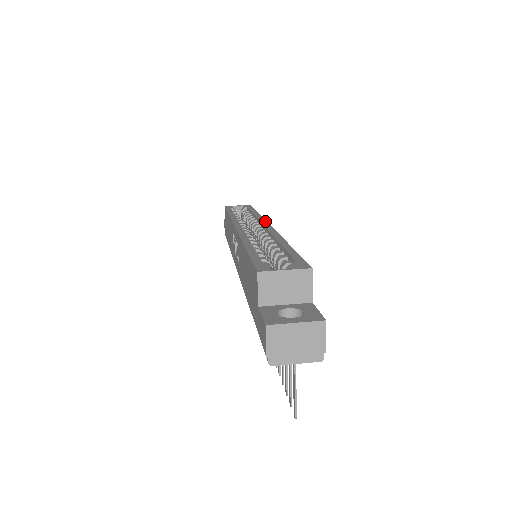
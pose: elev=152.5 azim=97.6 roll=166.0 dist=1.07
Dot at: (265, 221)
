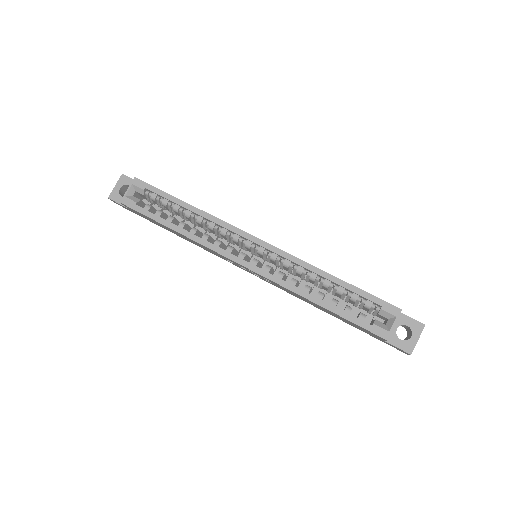
Dot at: (240, 231)
